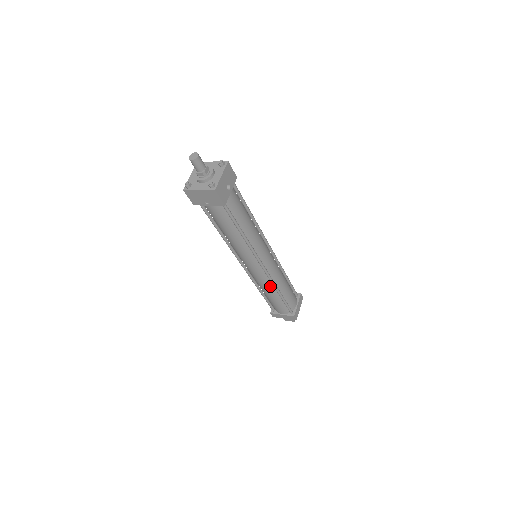
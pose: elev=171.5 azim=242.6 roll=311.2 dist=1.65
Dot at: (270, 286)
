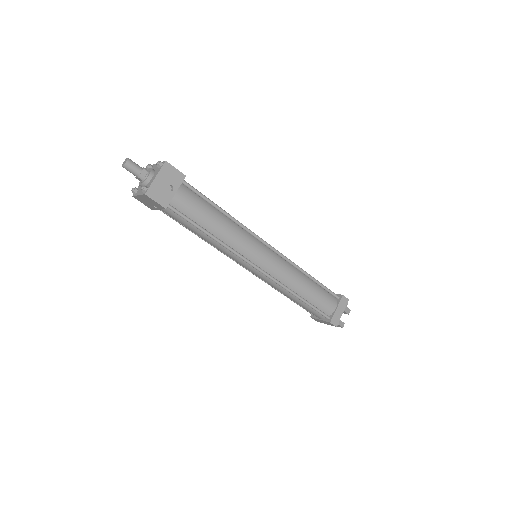
Dot at: (282, 289)
